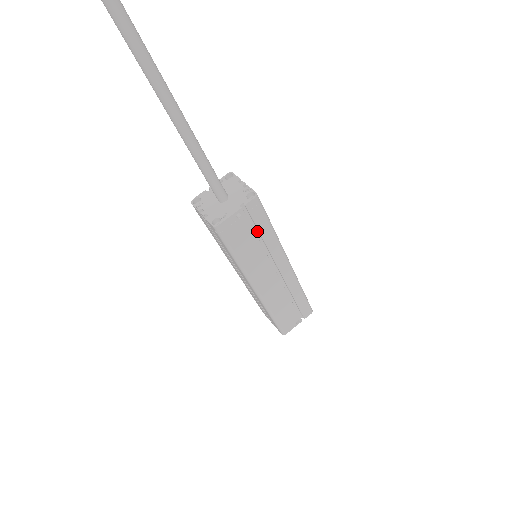
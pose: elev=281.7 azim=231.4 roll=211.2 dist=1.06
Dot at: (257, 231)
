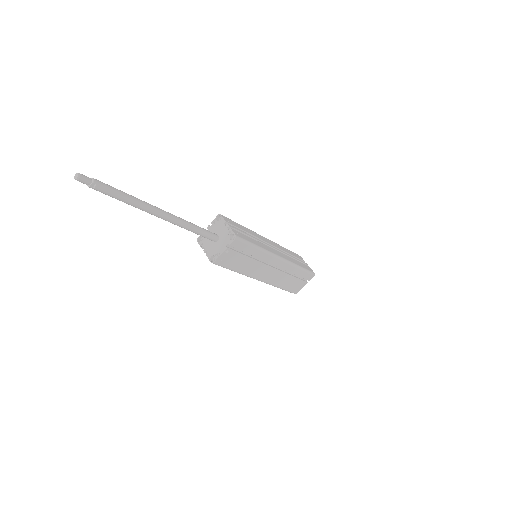
Dot at: (246, 252)
